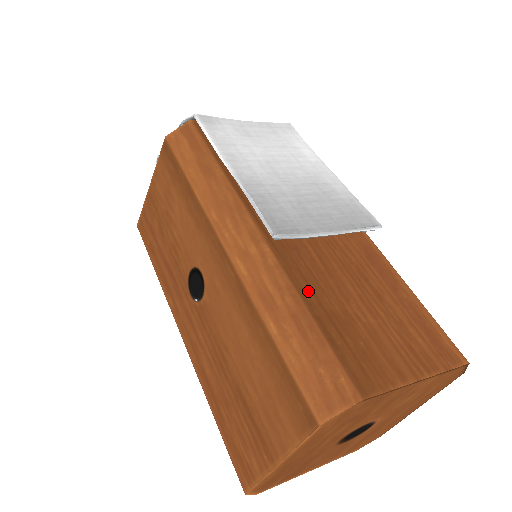
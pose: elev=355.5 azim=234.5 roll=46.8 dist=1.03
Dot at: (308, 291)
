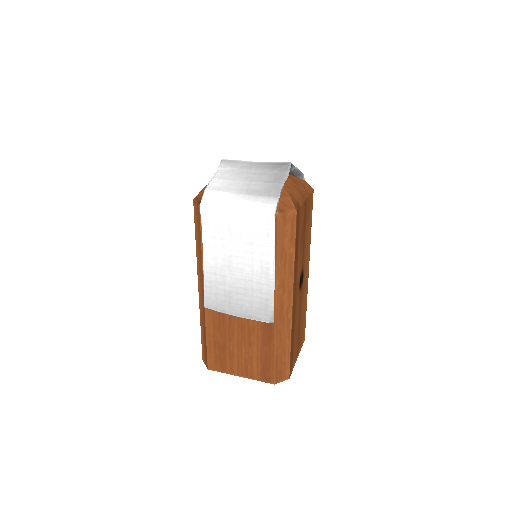
Dot at: (212, 330)
